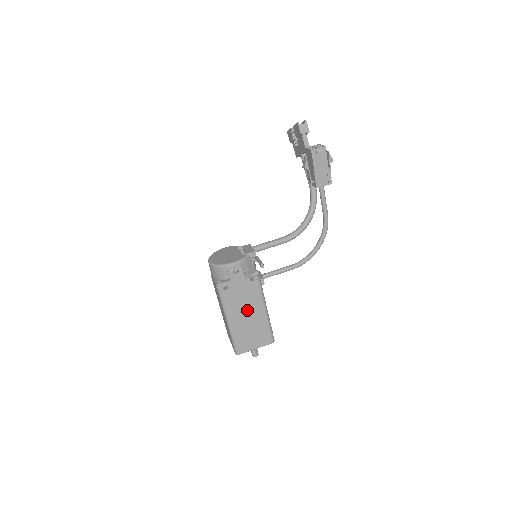
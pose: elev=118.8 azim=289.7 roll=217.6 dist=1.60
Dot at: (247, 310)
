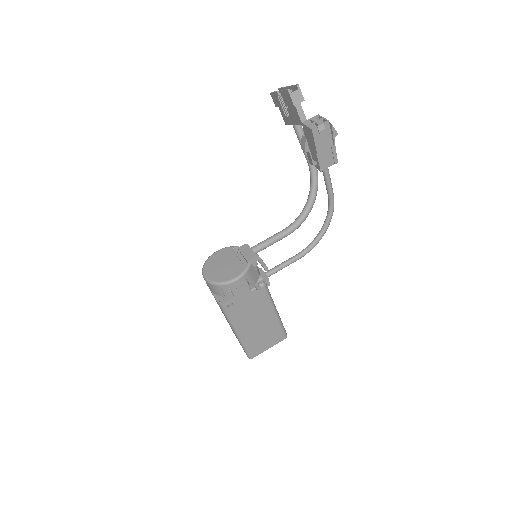
Dot at: (256, 318)
